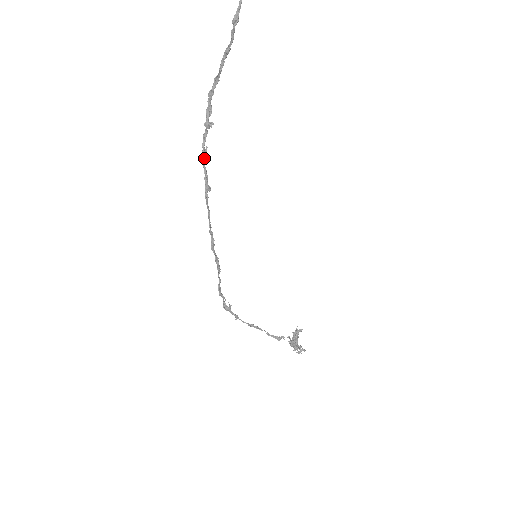
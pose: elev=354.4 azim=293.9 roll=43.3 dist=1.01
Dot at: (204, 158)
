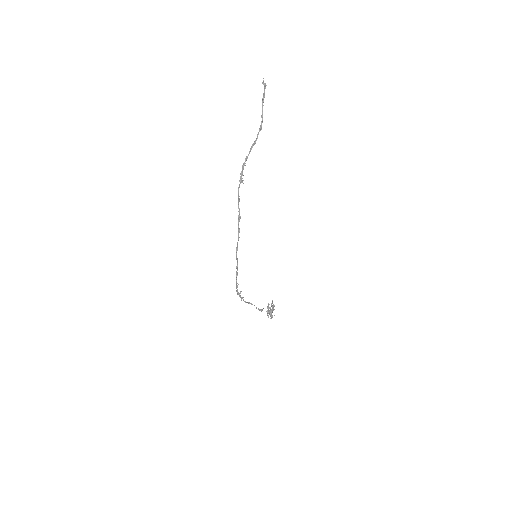
Dot at: (239, 200)
